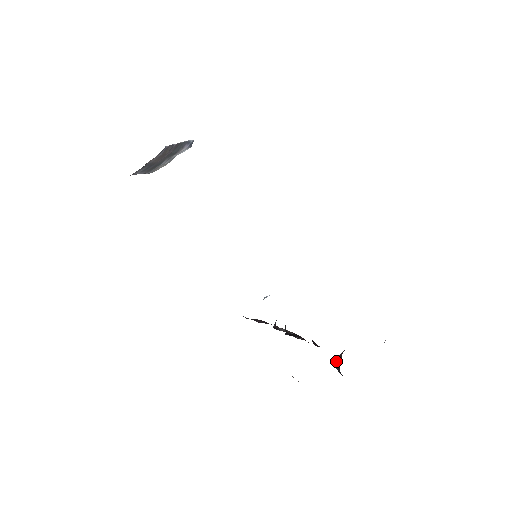
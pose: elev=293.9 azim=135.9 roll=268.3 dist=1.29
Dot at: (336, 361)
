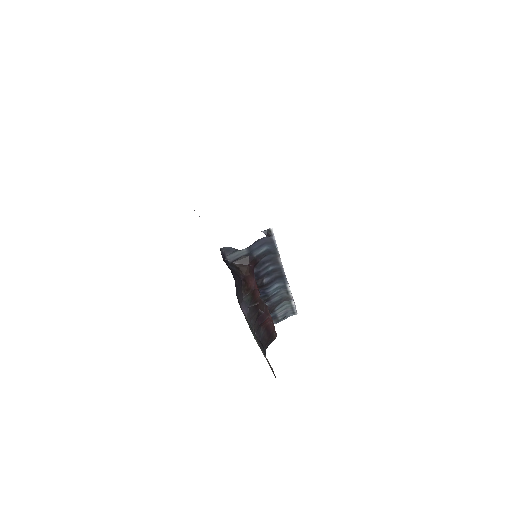
Dot at: (236, 266)
